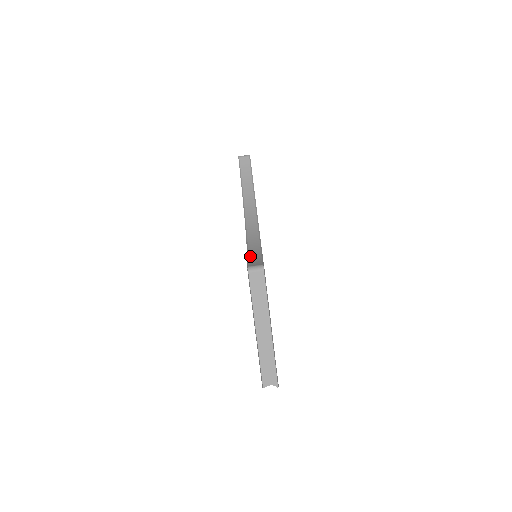
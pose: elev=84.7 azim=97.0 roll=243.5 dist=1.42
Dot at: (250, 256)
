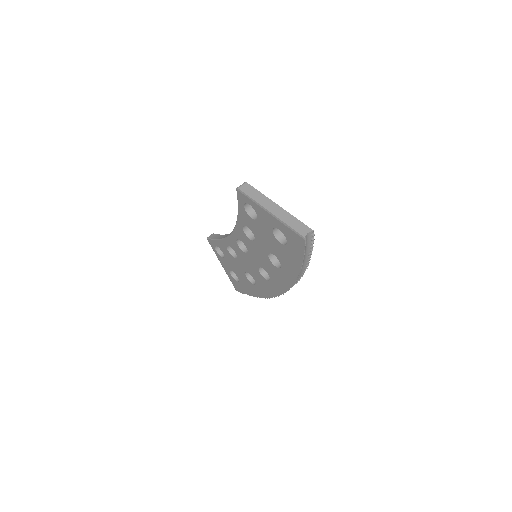
Dot at: occluded
